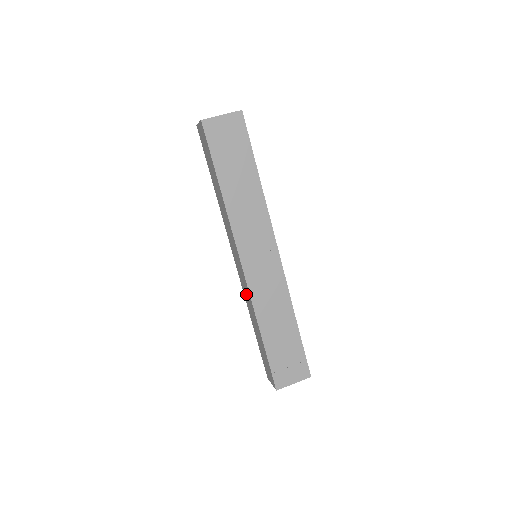
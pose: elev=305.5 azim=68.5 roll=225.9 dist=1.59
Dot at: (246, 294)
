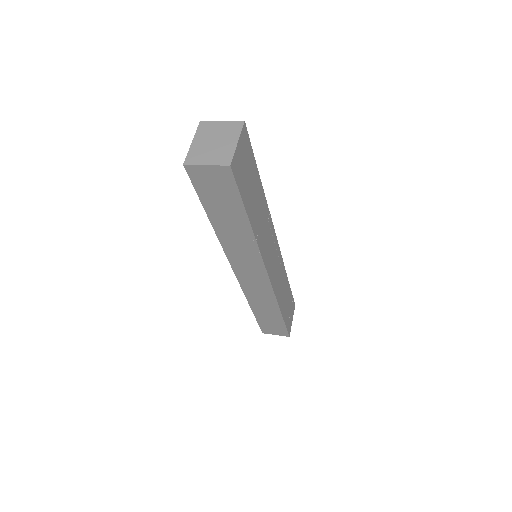
Dot at: (257, 293)
